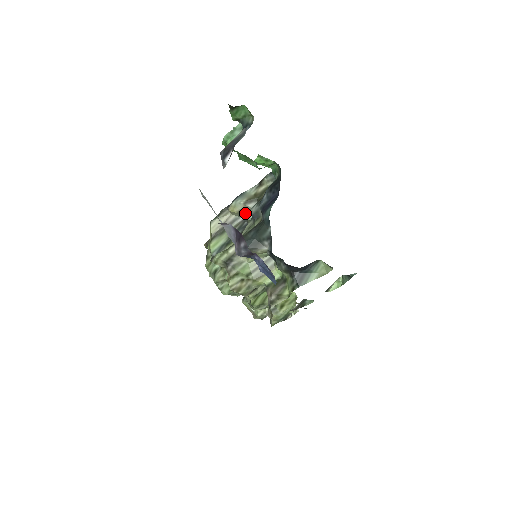
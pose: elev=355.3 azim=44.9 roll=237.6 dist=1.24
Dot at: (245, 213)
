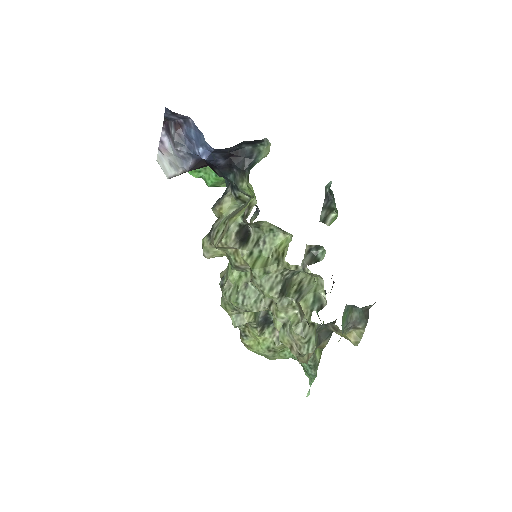
Dot at: occluded
